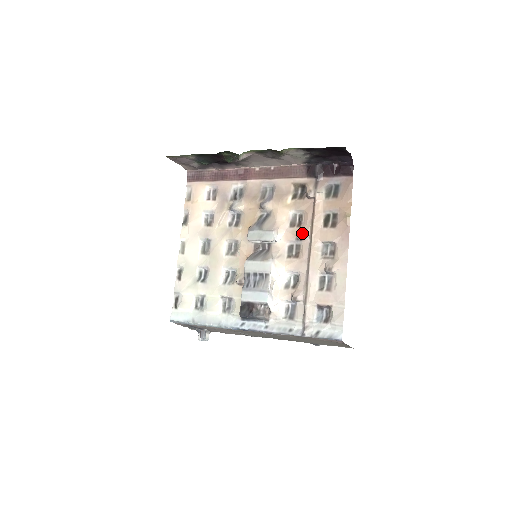
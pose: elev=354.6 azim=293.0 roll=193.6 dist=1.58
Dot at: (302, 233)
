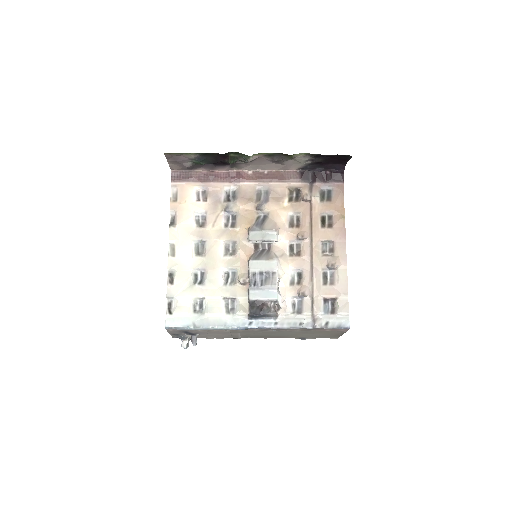
Dot at: (303, 233)
